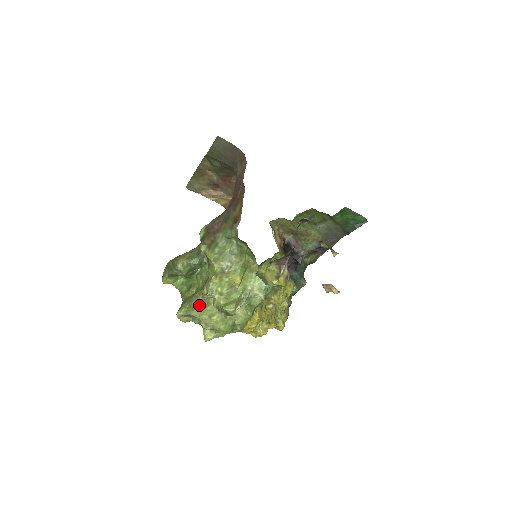
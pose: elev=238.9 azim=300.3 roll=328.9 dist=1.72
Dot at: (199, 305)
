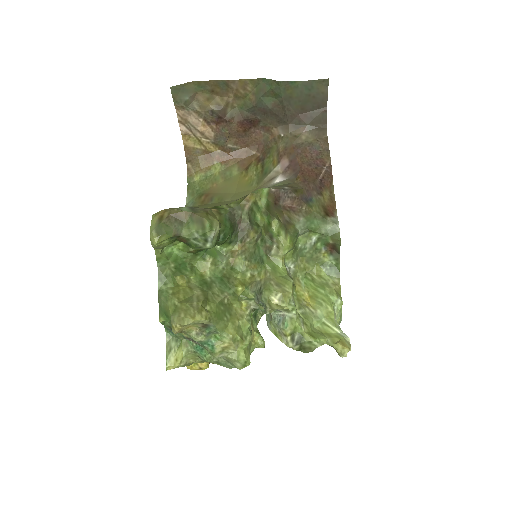
Dot at: (226, 313)
